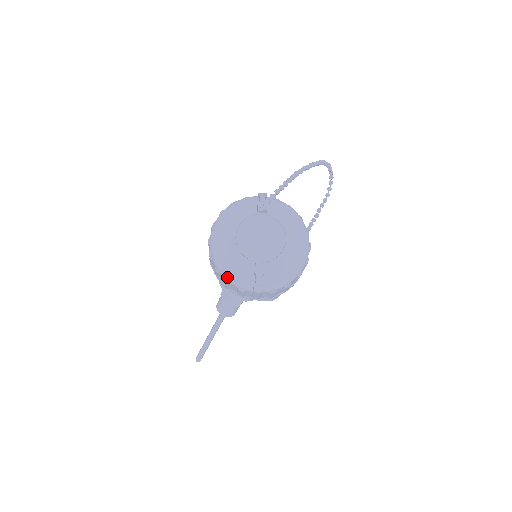
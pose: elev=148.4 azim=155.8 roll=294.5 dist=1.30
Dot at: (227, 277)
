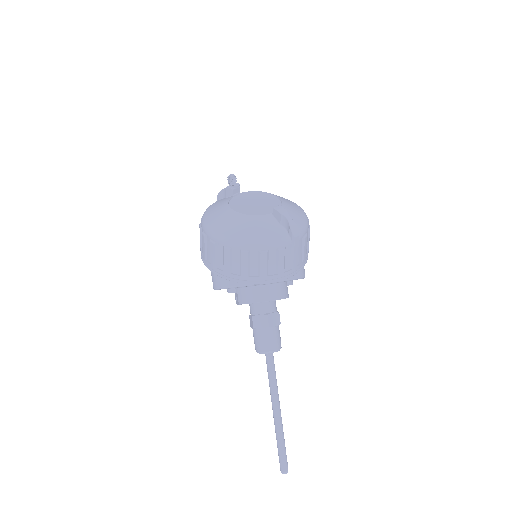
Dot at: (260, 244)
